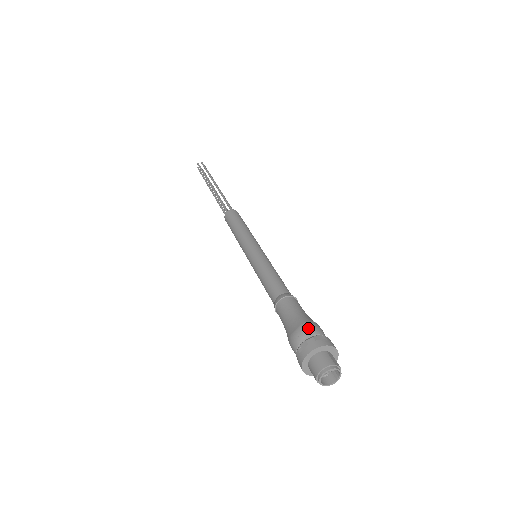
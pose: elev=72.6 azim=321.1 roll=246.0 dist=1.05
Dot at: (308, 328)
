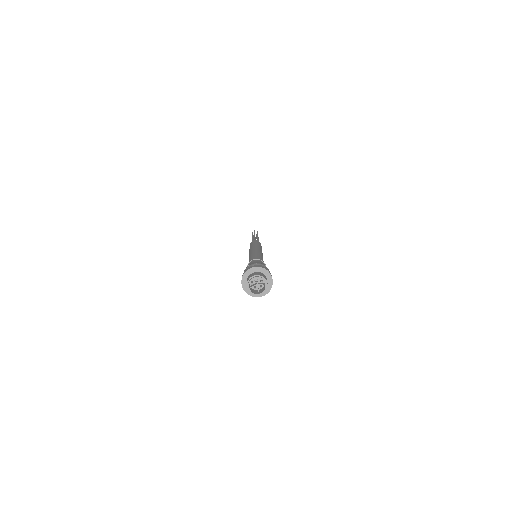
Dot at: (265, 266)
